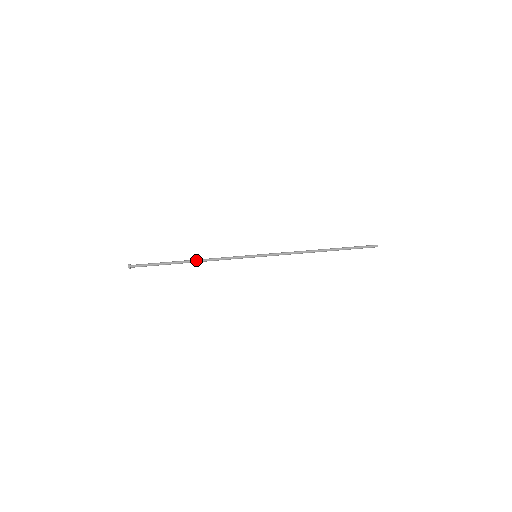
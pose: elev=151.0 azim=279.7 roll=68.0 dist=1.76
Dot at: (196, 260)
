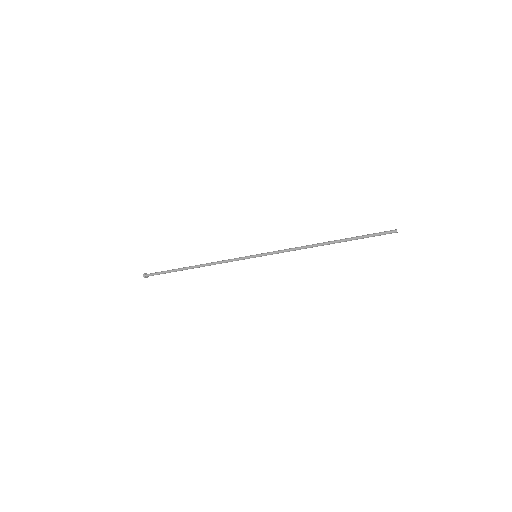
Dot at: occluded
